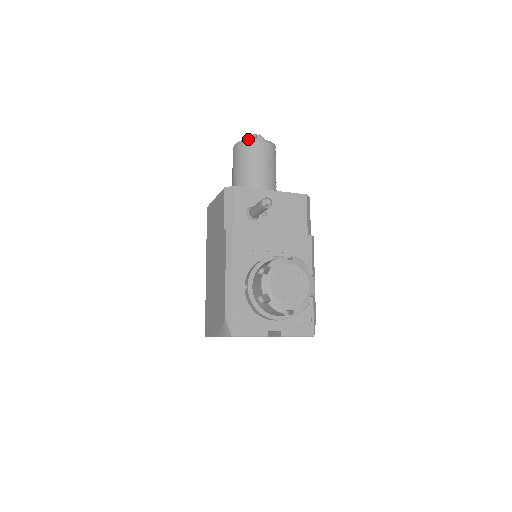
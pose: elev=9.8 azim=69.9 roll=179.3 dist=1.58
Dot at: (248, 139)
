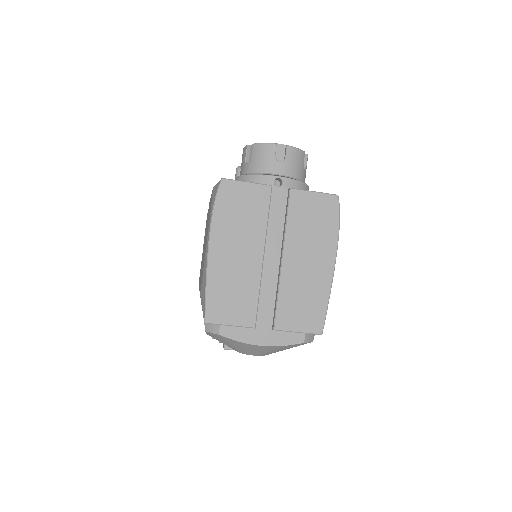
Dot at: occluded
